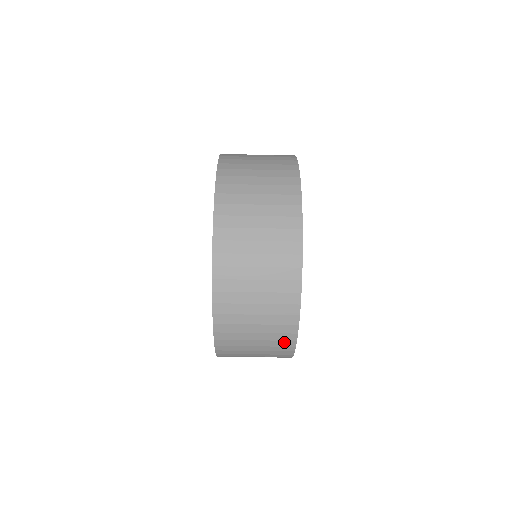
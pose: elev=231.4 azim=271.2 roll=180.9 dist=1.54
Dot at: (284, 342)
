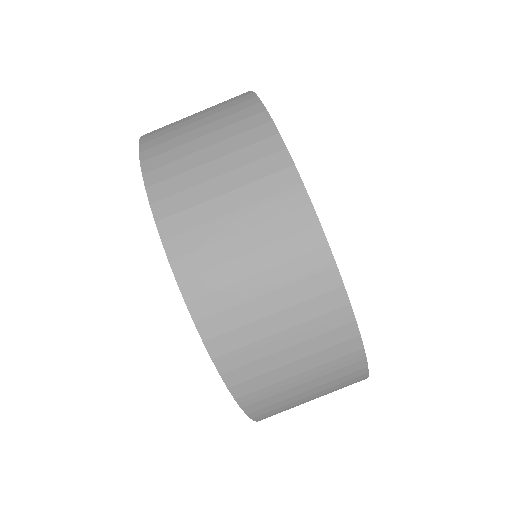
Dot at: (309, 259)
